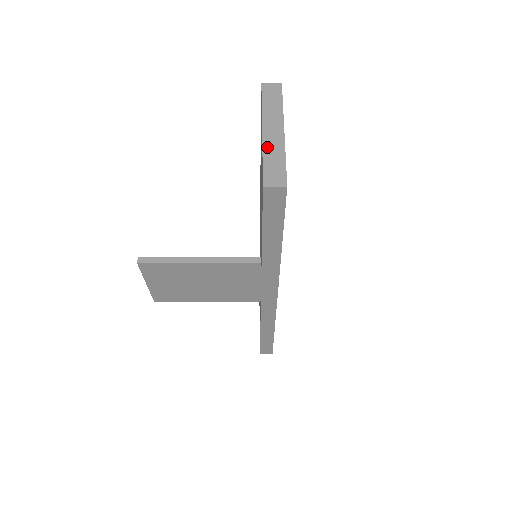
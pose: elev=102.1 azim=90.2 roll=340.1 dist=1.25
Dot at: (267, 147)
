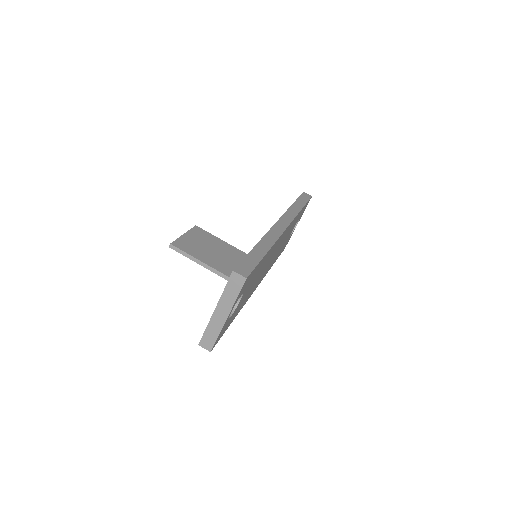
Dot at: (212, 323)
